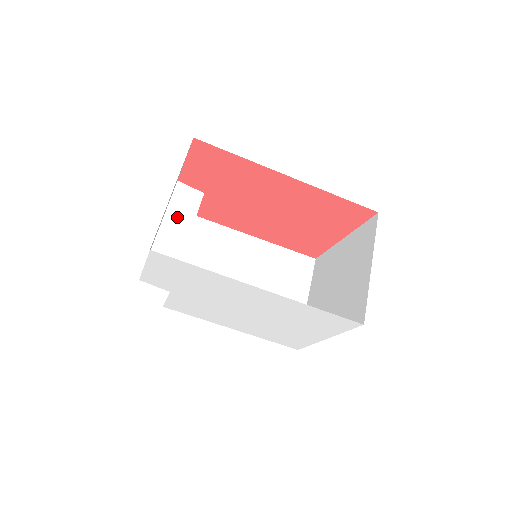
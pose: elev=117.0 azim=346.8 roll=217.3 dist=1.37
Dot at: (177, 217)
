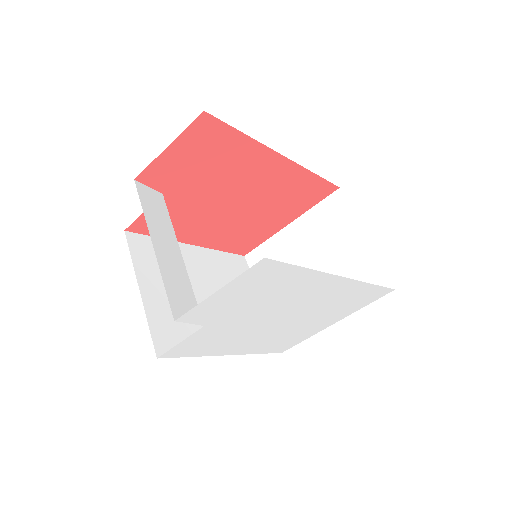
Dot at: (159, 228)
